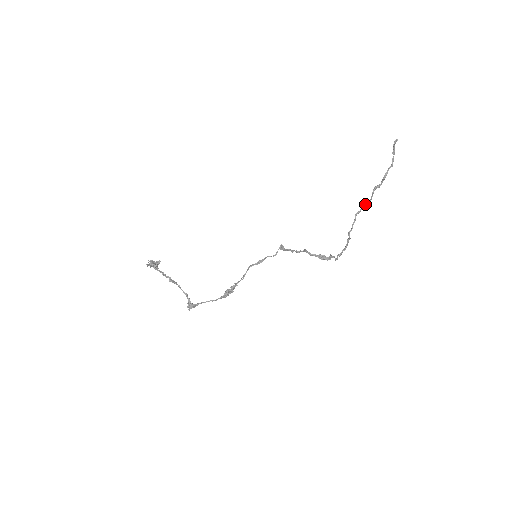
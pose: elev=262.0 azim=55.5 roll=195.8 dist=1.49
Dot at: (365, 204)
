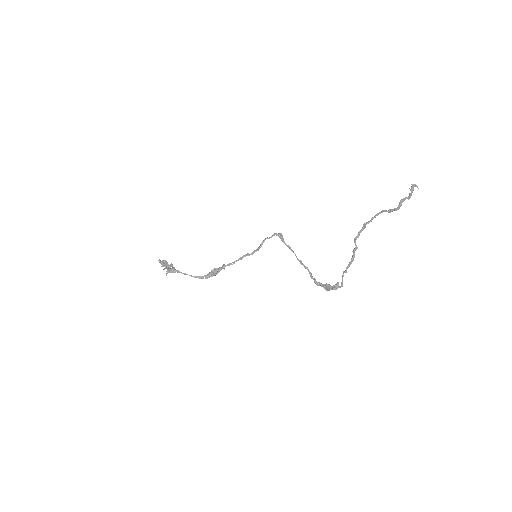
Dot at: (375, 215)
